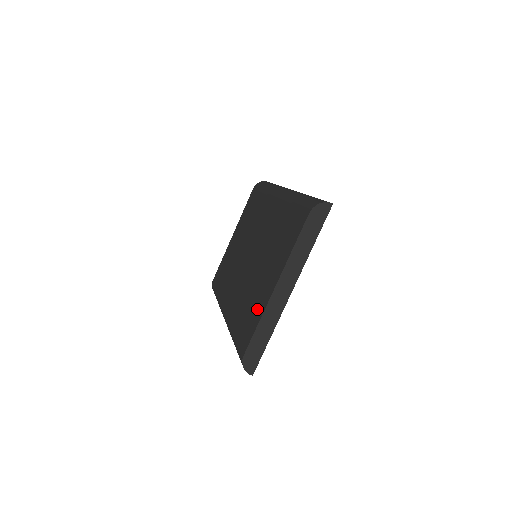
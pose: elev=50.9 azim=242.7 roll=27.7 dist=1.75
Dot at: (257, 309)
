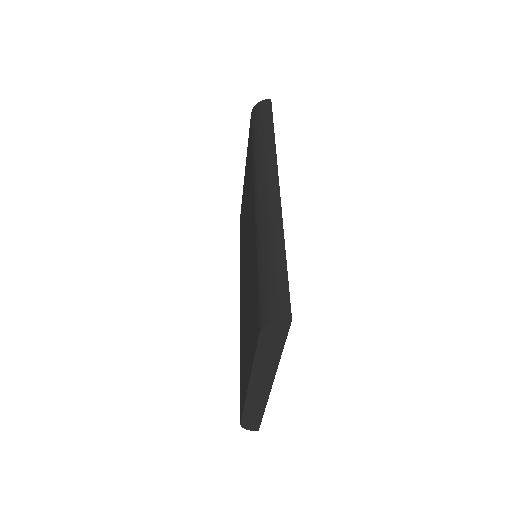
Dot at: (244, 382)
